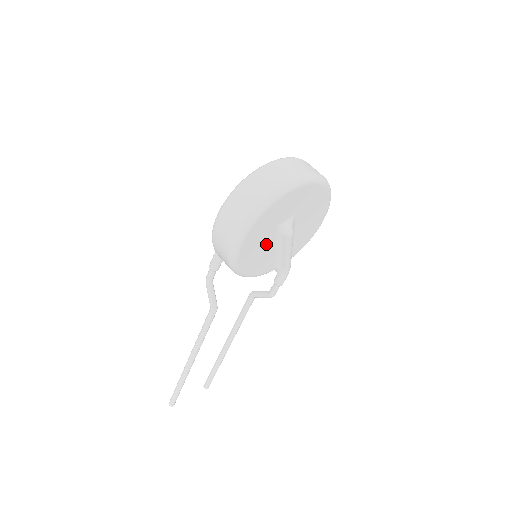
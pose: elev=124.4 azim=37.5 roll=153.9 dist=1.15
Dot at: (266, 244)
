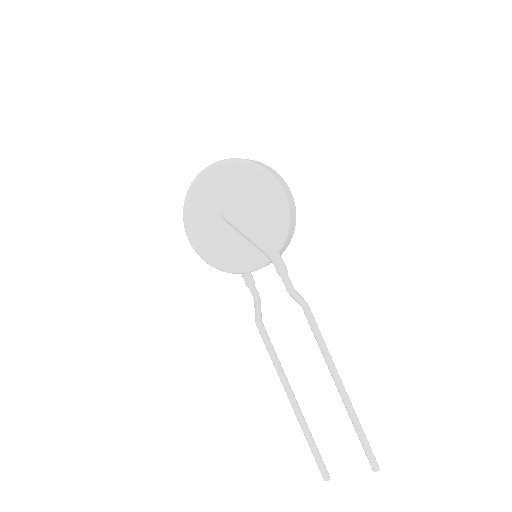
Dot at: (220, 234)
